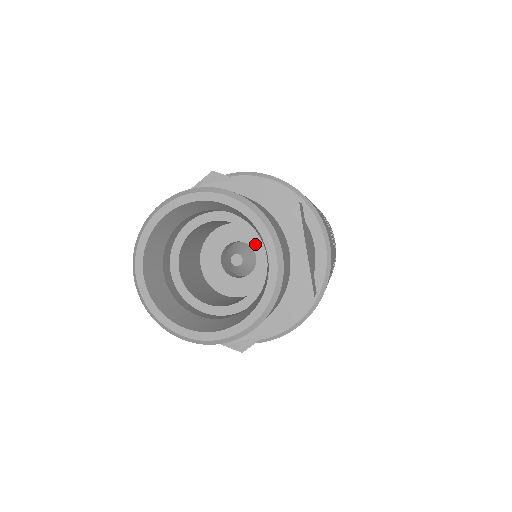
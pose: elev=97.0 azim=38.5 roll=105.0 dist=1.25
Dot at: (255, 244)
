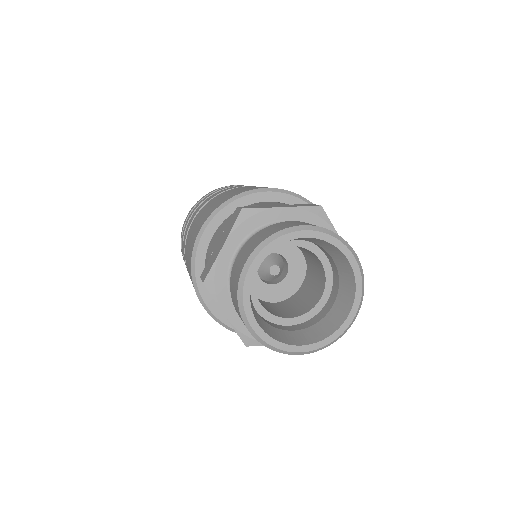
Dot at: (281, 250)
